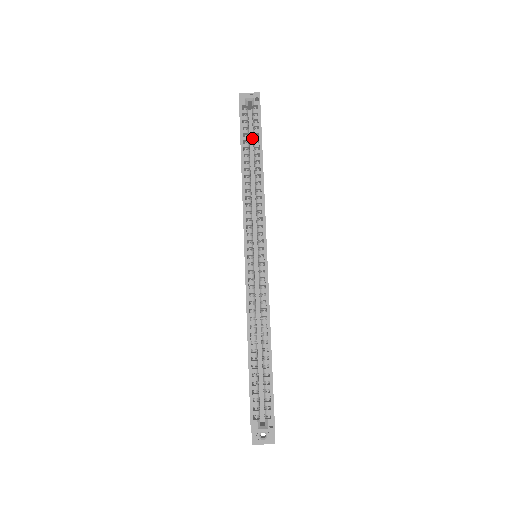
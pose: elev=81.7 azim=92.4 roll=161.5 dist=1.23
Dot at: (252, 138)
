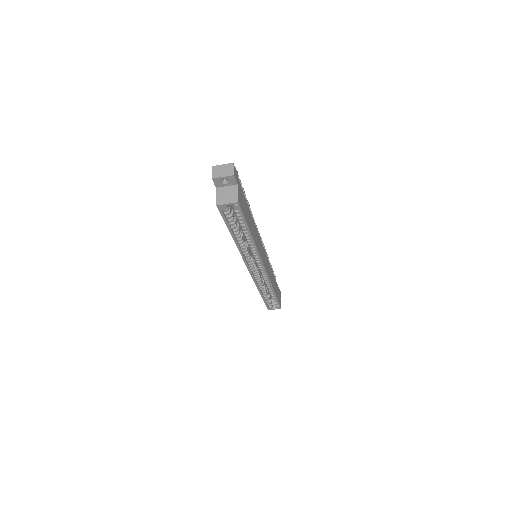
Dot at: occluded
